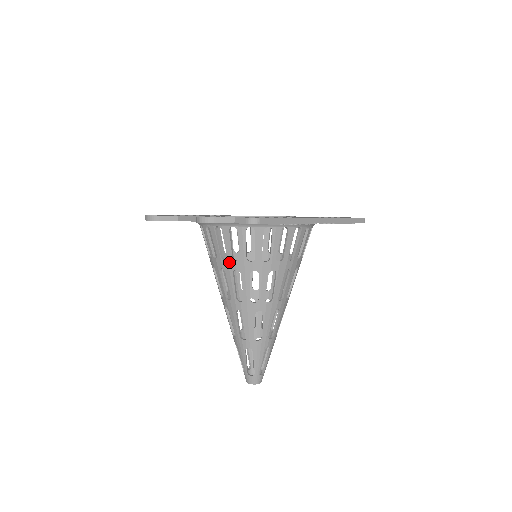
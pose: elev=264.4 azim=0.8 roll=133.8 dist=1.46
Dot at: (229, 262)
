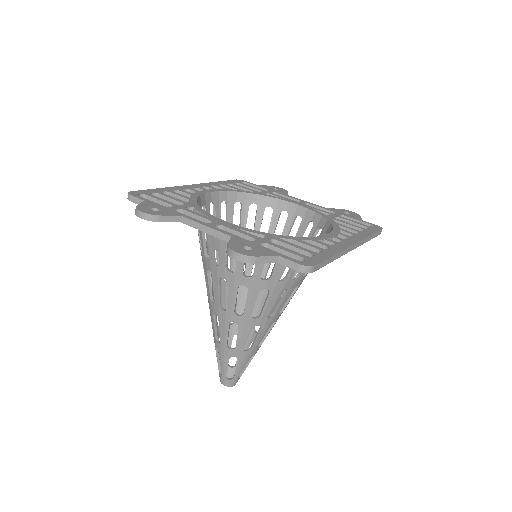
Dot at: (237, 276)
